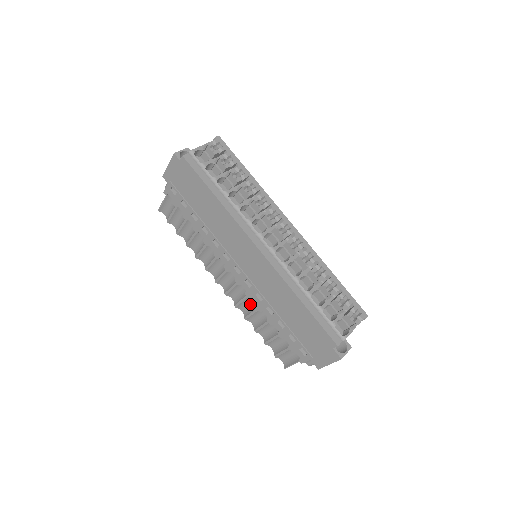
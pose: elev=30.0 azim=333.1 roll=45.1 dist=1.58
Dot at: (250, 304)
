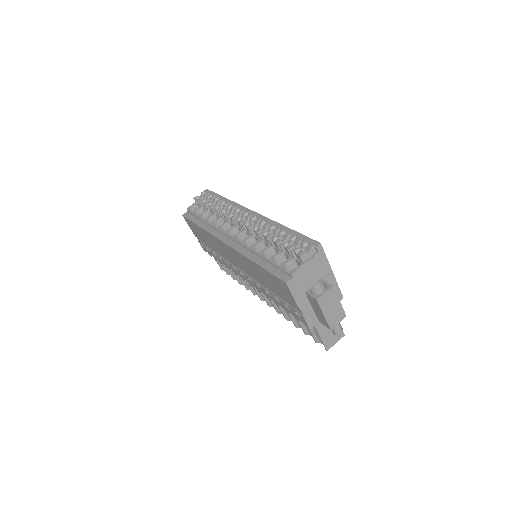
Dot at: occluded
